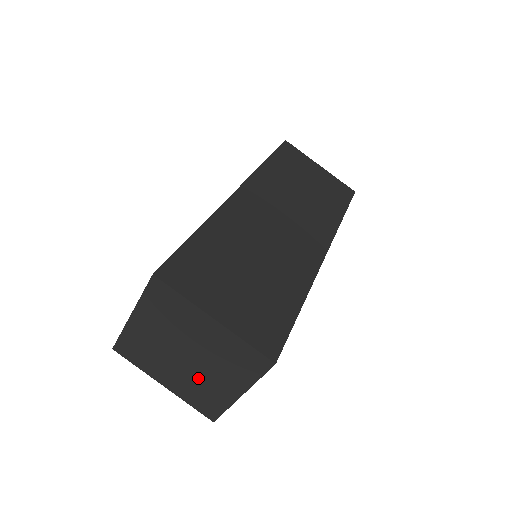
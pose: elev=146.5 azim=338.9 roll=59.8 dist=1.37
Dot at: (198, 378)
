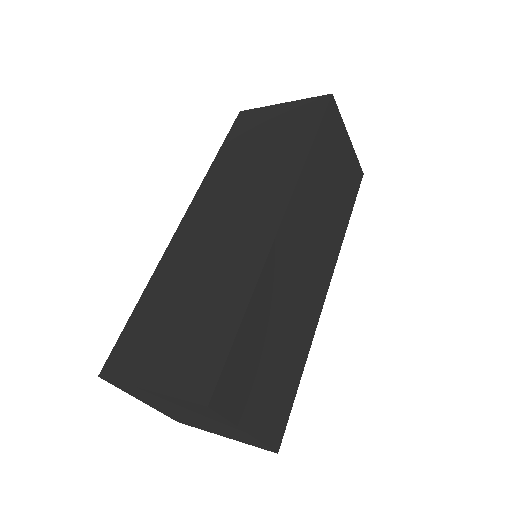
Dot at: (189, 419)
